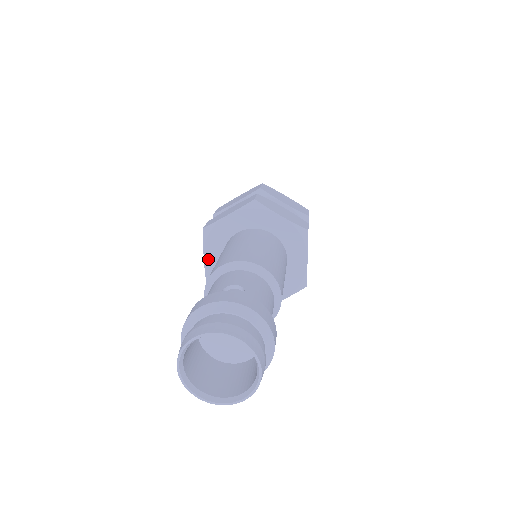
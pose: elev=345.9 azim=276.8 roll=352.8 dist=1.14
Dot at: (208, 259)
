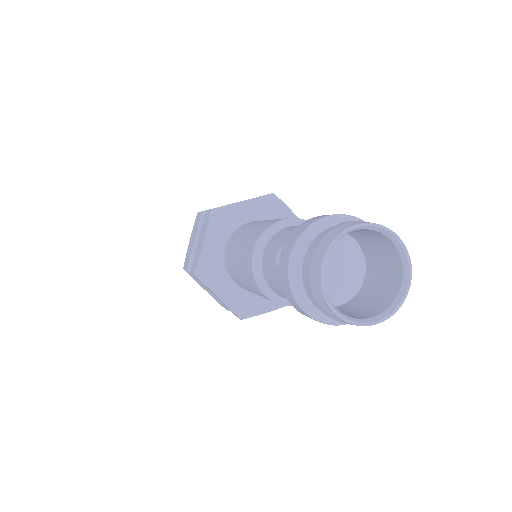
Dot at: (208, 245)
